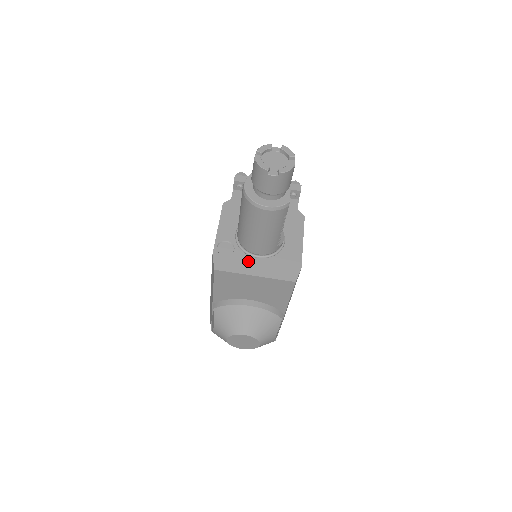
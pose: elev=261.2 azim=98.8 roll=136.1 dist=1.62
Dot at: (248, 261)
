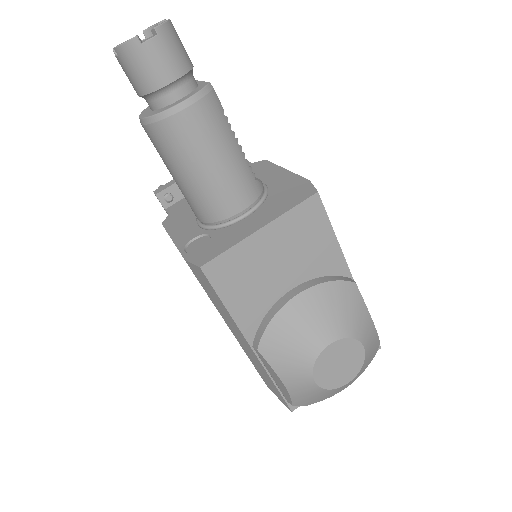
Dot at: (237, 228)
